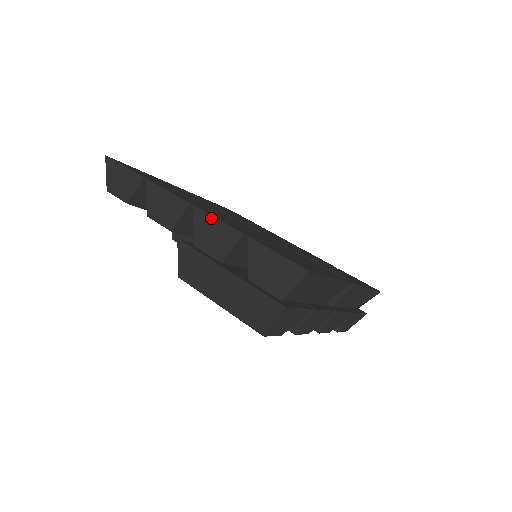
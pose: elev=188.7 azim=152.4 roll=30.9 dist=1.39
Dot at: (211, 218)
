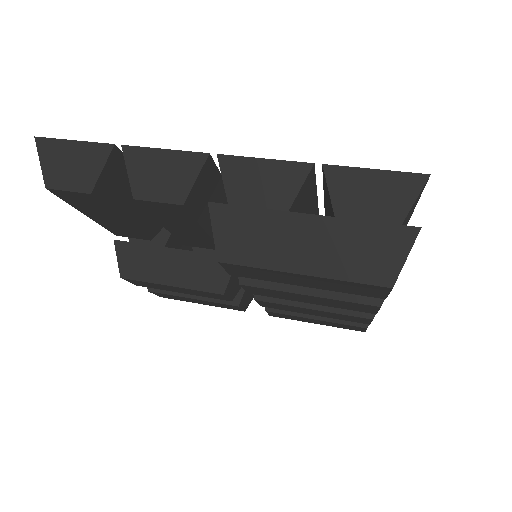
Dot at: (252, 161)
